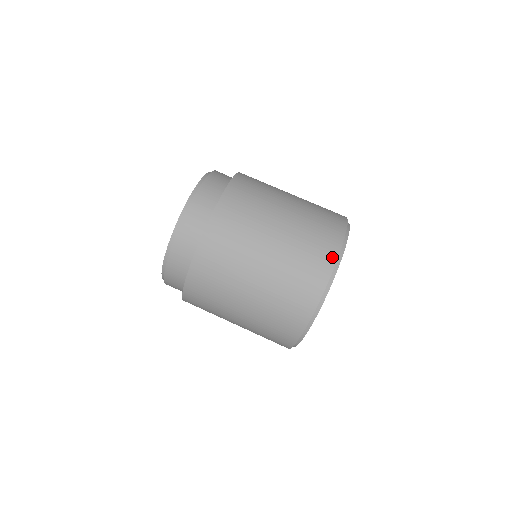
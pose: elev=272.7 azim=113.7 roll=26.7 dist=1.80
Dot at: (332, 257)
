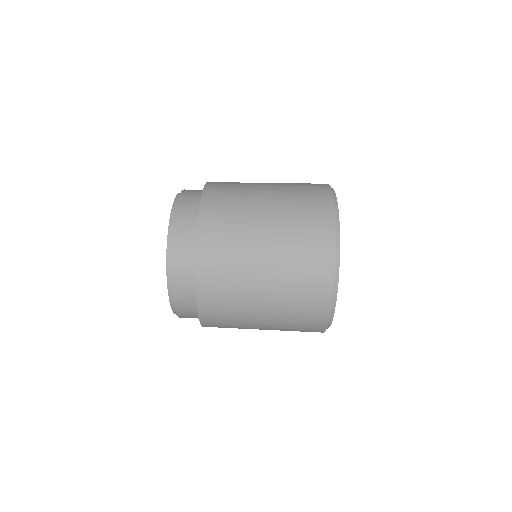
Dot at: occluded
